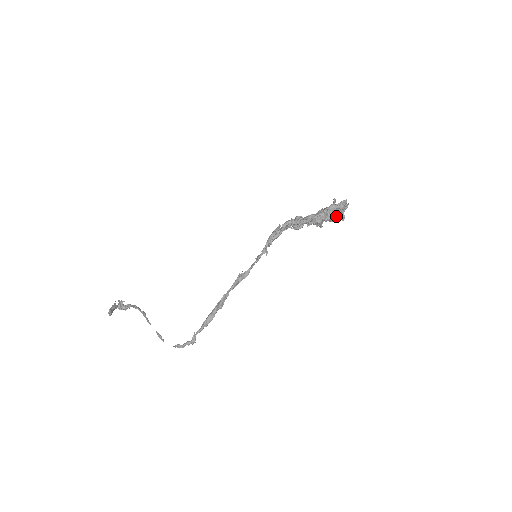
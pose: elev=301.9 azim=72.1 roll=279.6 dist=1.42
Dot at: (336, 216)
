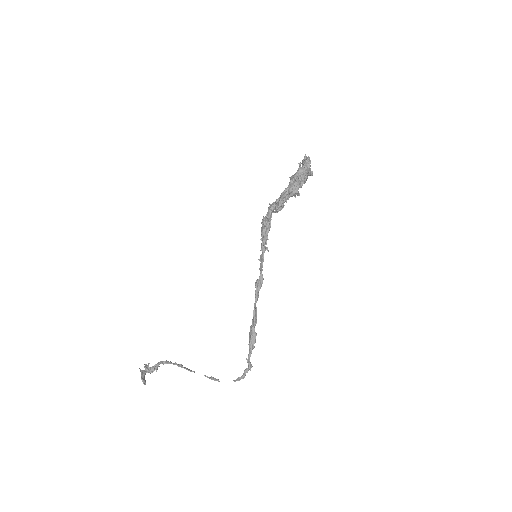
Dot at: (307, 177)
